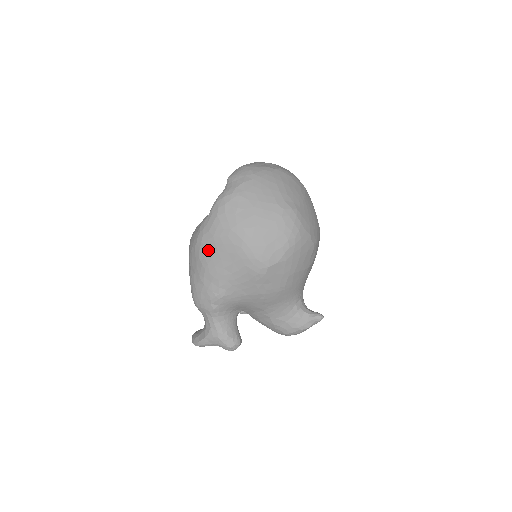
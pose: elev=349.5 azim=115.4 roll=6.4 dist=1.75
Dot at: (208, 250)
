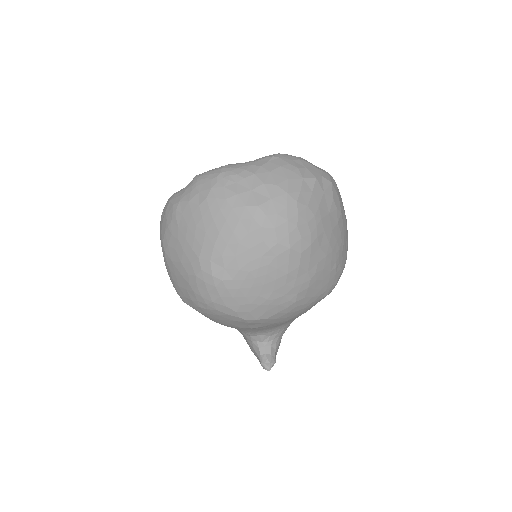
Dot at: occluded
